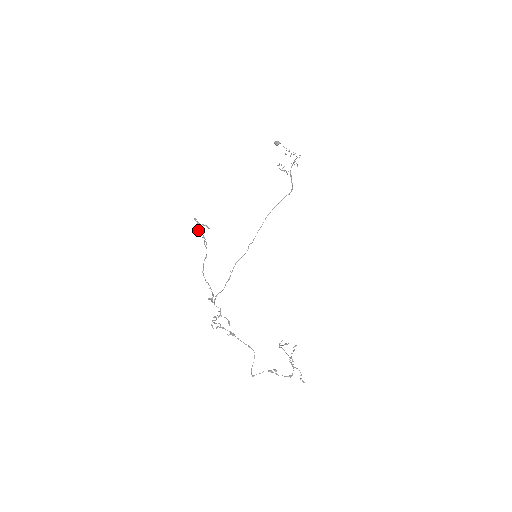
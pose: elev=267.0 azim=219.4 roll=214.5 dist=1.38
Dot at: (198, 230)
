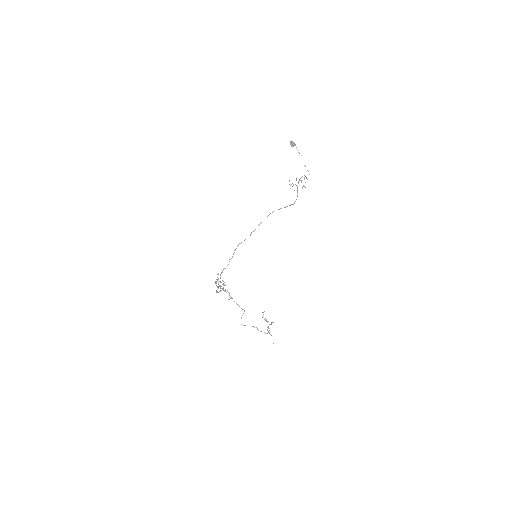
Dot at: occluded
